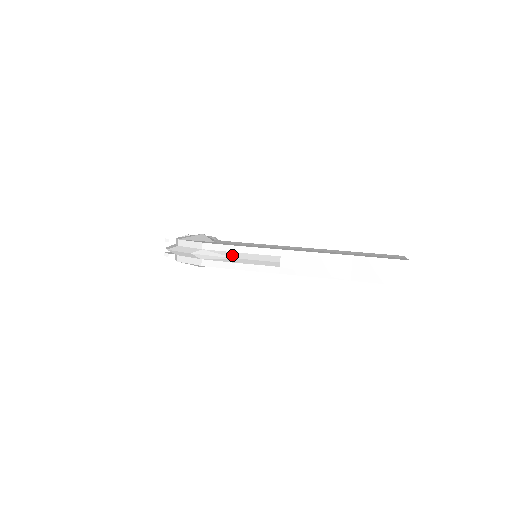
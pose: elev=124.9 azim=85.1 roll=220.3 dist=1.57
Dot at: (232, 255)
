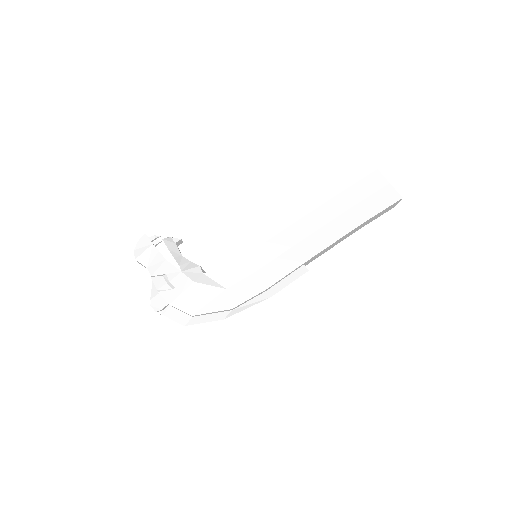
Dot at: (266, 296)
